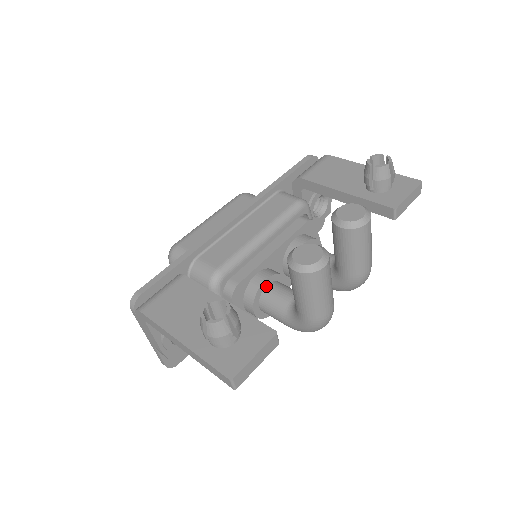
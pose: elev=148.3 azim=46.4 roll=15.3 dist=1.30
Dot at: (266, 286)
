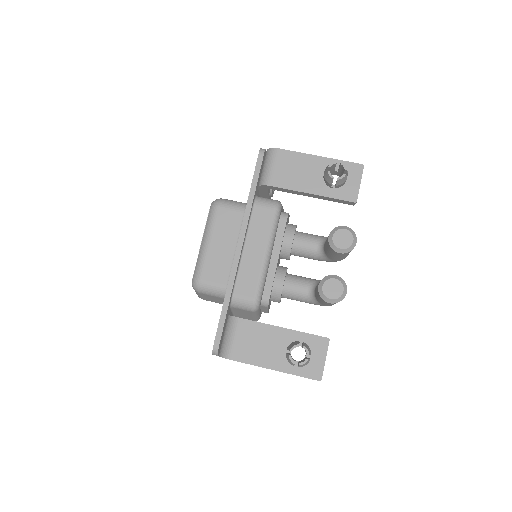
Dot at: (283, 285)
